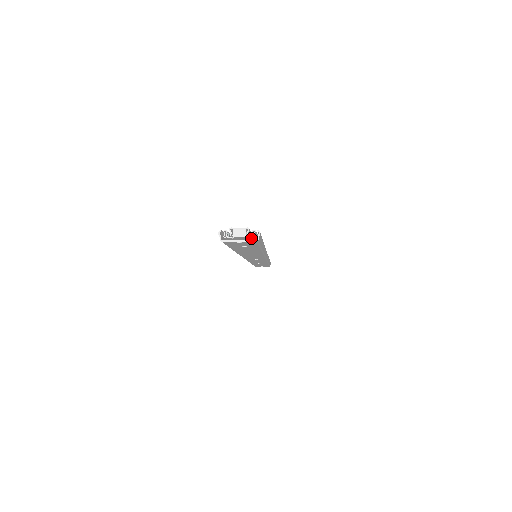
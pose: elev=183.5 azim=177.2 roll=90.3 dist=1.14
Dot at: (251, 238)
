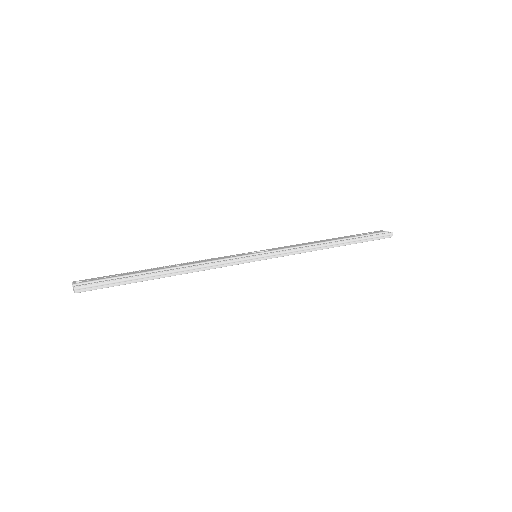
Dot at: (78, 290)
